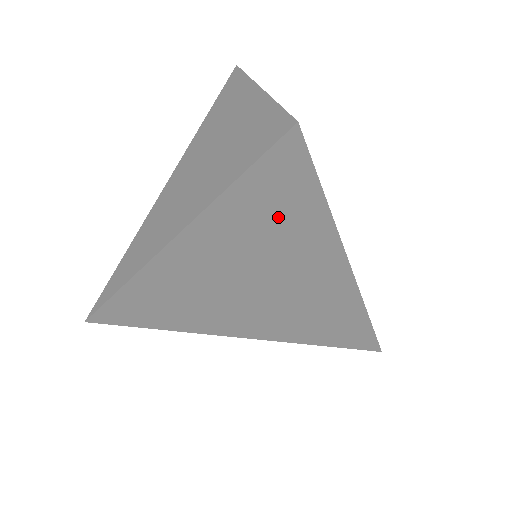
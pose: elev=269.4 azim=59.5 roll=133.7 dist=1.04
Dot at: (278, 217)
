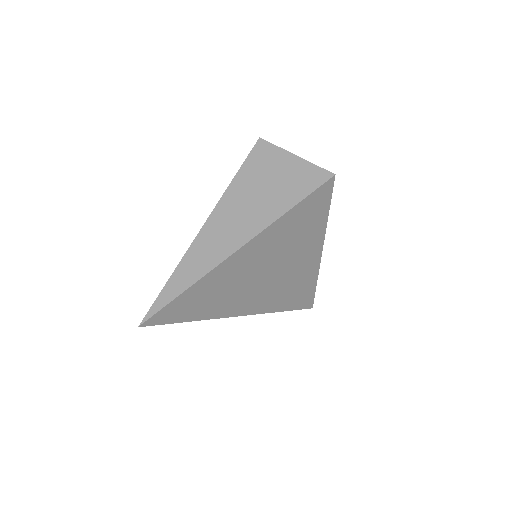
Dot at: (303, 226)
